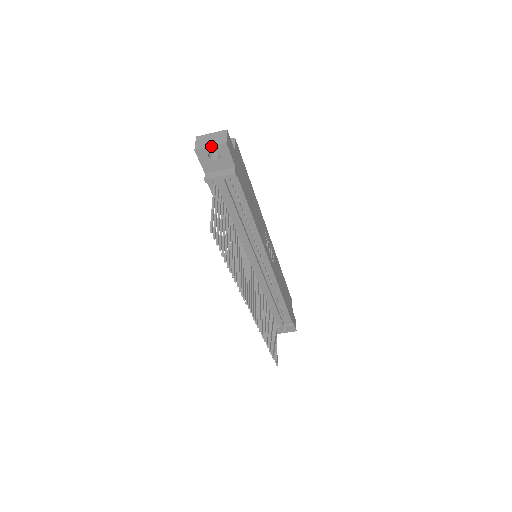
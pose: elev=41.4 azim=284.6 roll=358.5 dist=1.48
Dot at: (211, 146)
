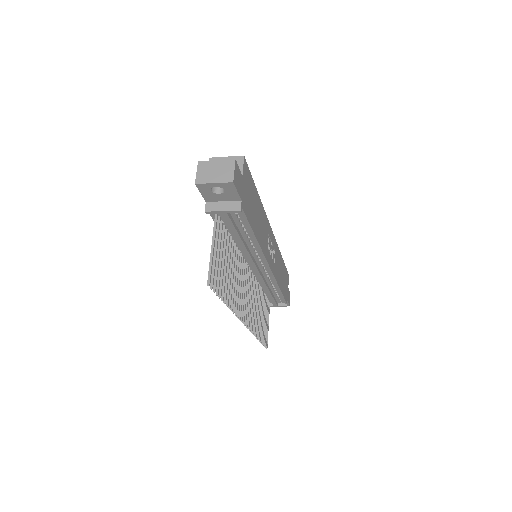
Dot at: (215, 183)
